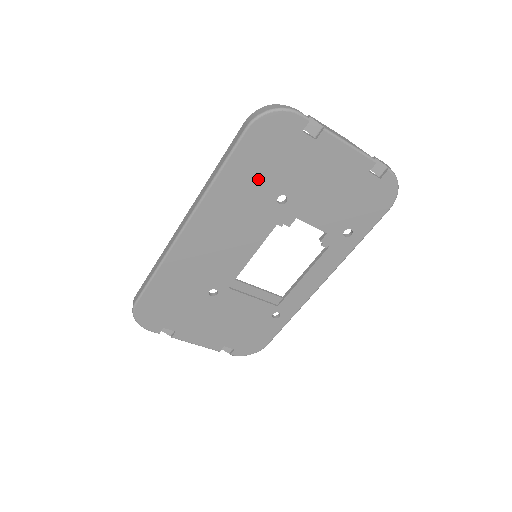
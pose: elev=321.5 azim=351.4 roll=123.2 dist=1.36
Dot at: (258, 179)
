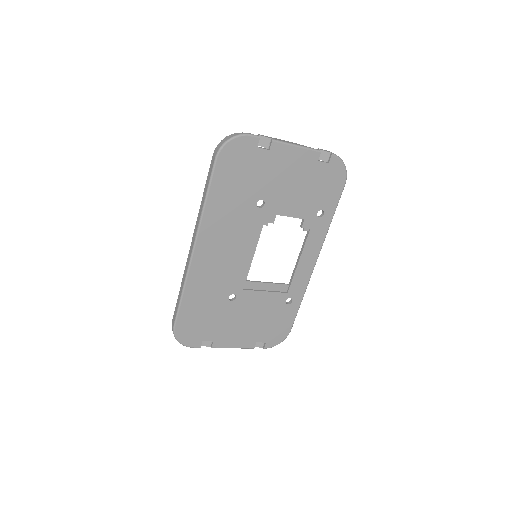
Dot at: (237, 194)
